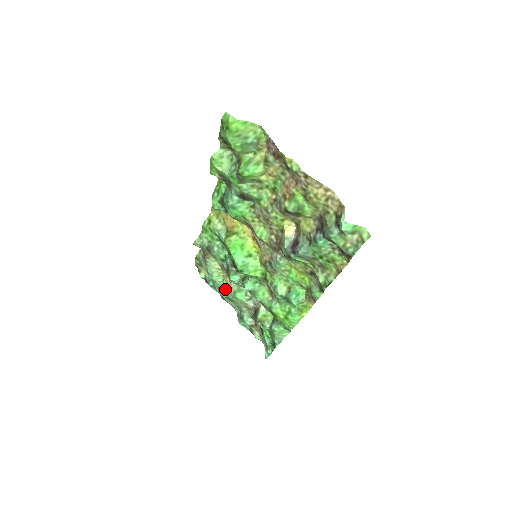
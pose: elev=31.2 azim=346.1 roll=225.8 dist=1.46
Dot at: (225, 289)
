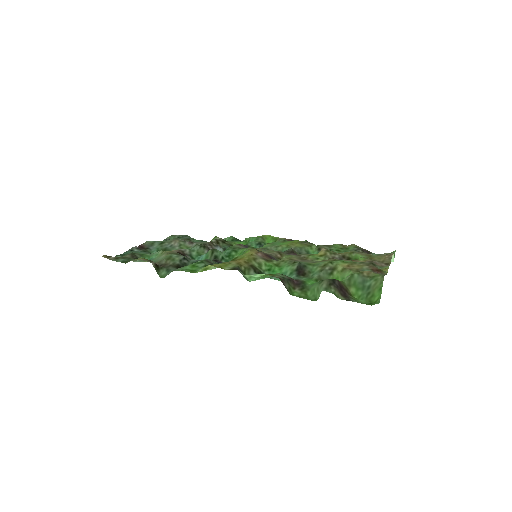
Dot at: occluded
